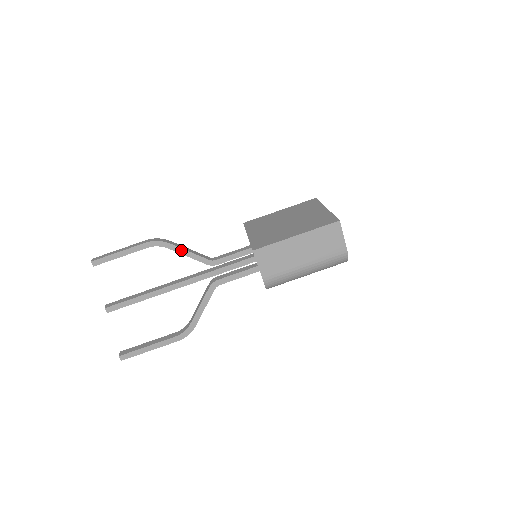
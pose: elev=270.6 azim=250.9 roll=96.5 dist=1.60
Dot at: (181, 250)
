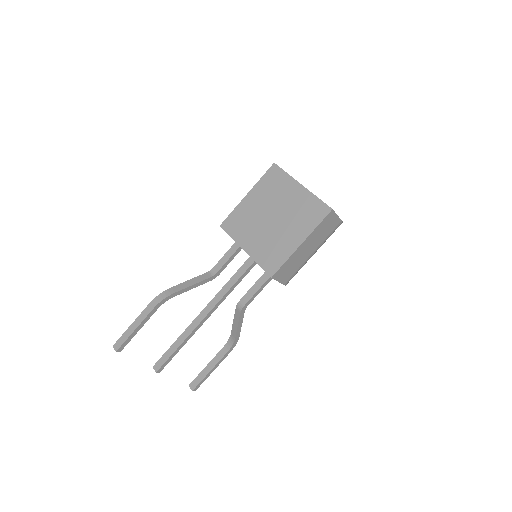
Dot at: (186, 289)
